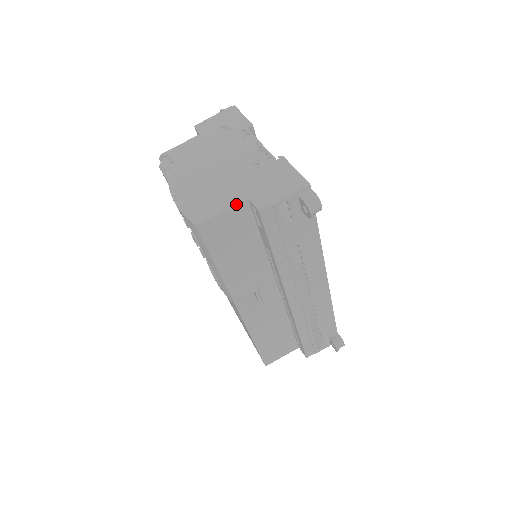
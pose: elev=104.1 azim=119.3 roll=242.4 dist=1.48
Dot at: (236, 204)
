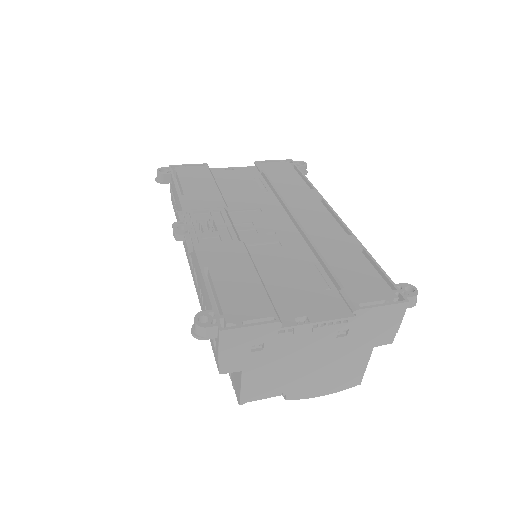
Dot at: occluded
